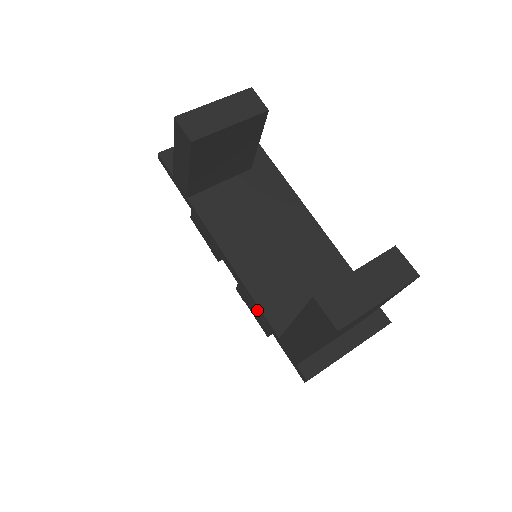
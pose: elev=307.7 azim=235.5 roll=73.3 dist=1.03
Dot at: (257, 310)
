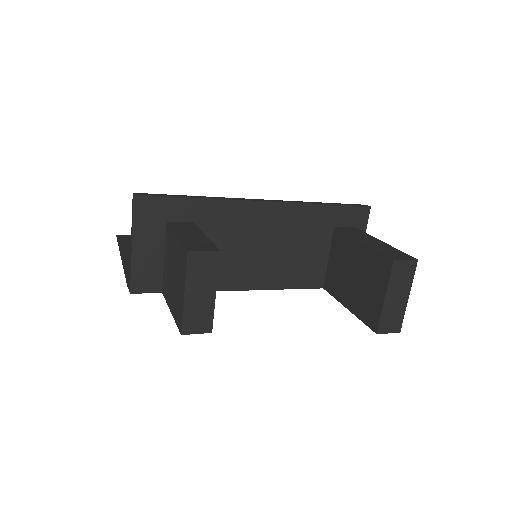
Dot at: occluded
